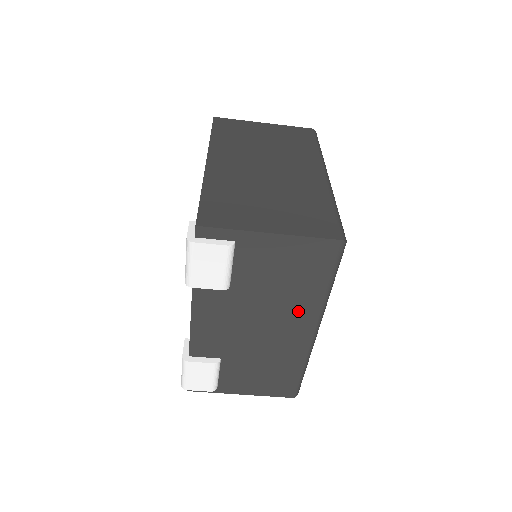
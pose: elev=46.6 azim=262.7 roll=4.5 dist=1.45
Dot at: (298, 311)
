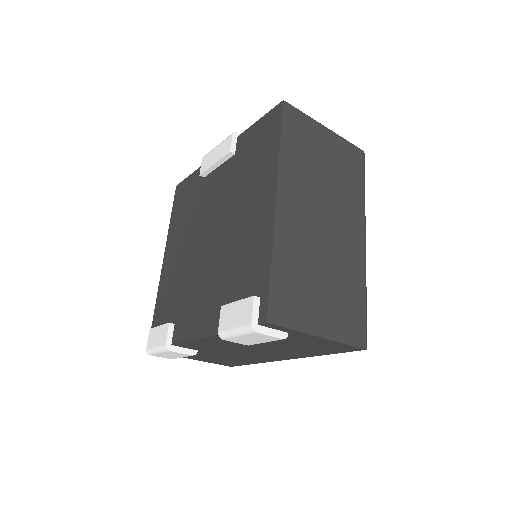
Dot at: (289, 354)
